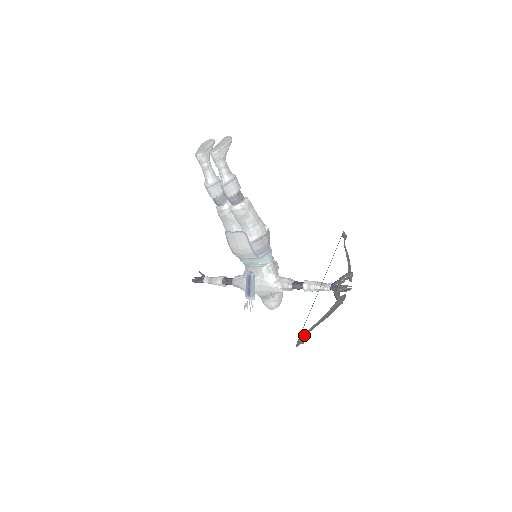
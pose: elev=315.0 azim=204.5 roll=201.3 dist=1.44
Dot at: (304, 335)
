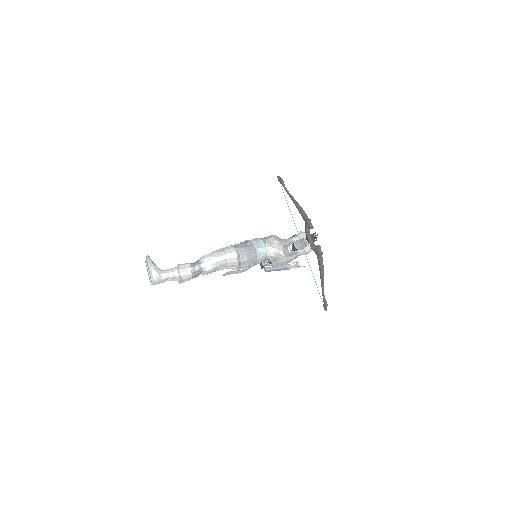
Dot at: (323, 300)
